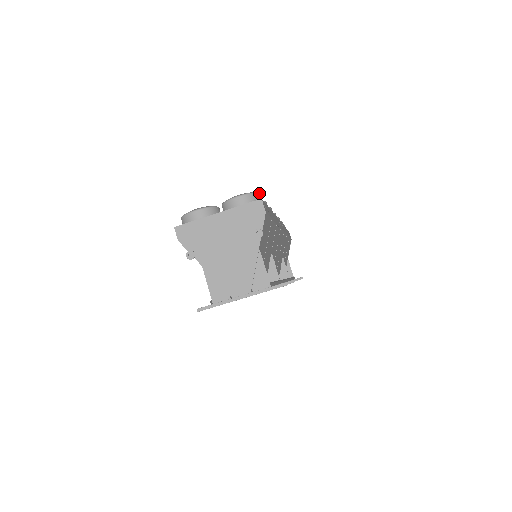
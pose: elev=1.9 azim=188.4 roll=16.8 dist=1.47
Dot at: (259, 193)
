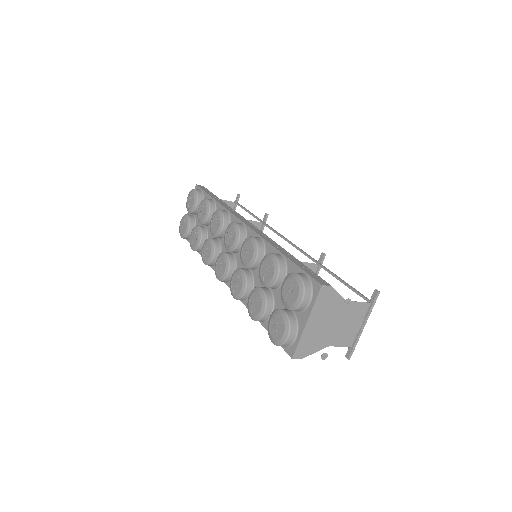
Dot at: (299, 276)
